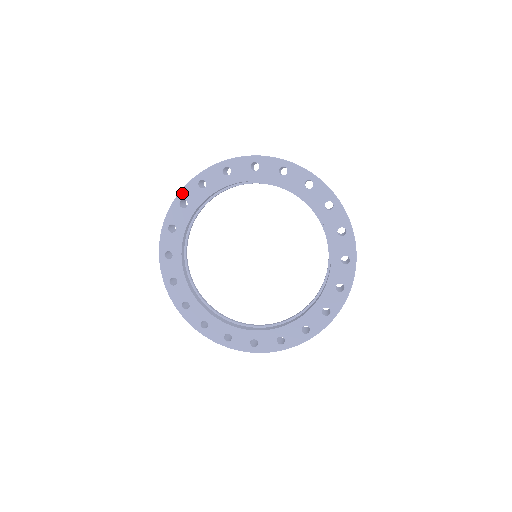
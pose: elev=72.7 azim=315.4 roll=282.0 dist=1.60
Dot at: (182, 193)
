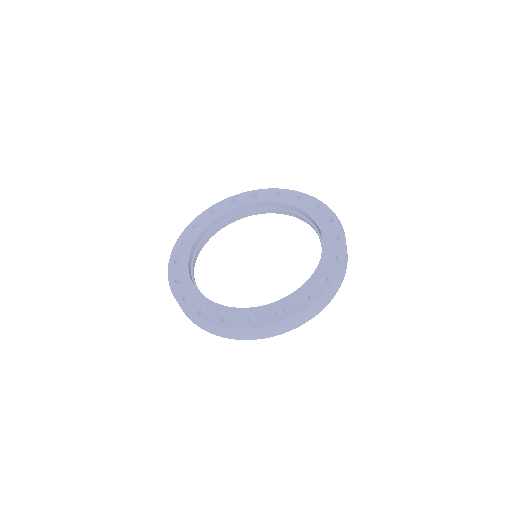
Dot at: (215, 205)
